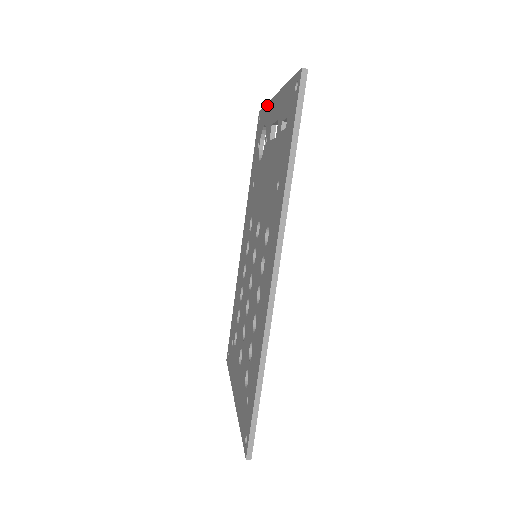
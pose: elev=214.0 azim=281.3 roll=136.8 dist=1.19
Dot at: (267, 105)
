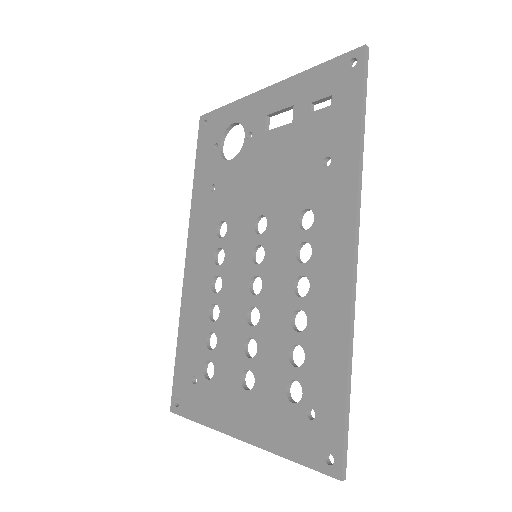
Dot at: (236, 103)
